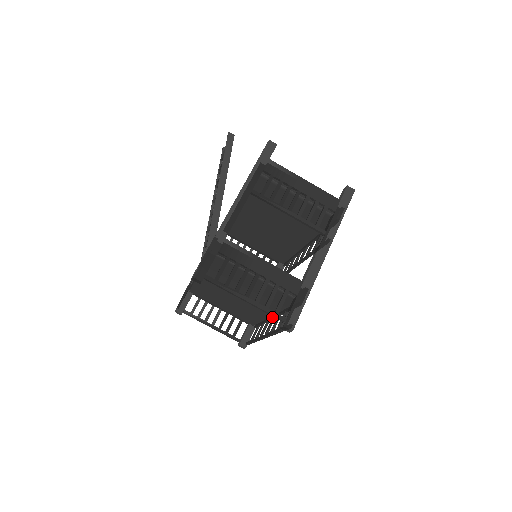
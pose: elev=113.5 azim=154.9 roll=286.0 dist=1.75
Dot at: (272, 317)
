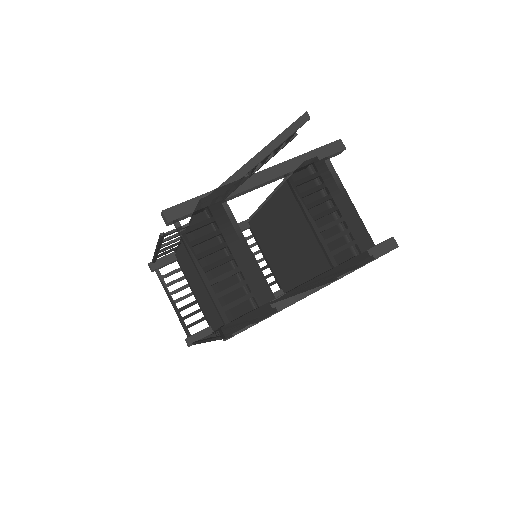
Dot at: occluded
